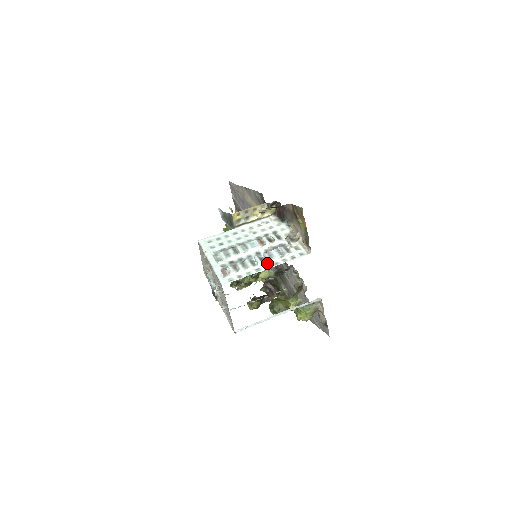
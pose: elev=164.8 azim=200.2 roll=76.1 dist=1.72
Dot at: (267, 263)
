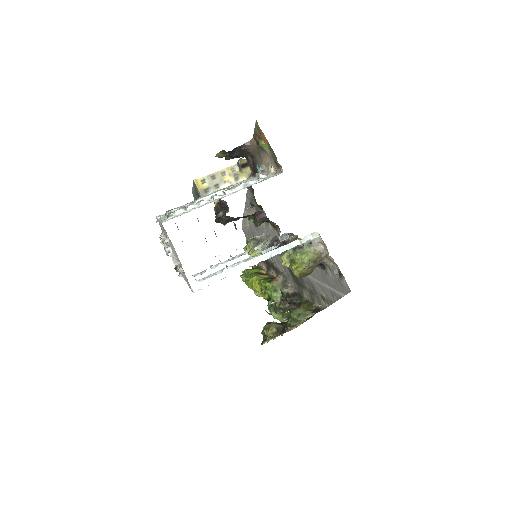
Dot at: (226, 195)
